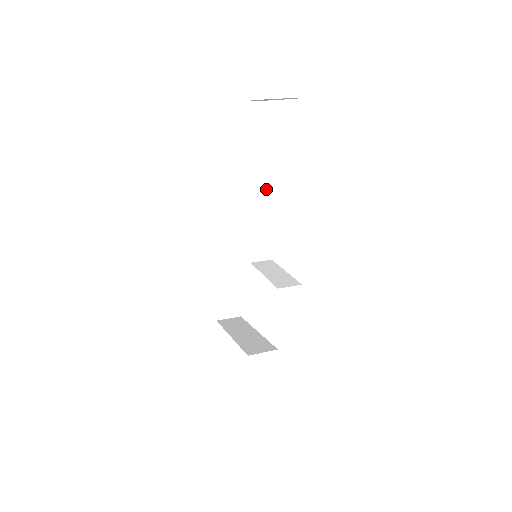
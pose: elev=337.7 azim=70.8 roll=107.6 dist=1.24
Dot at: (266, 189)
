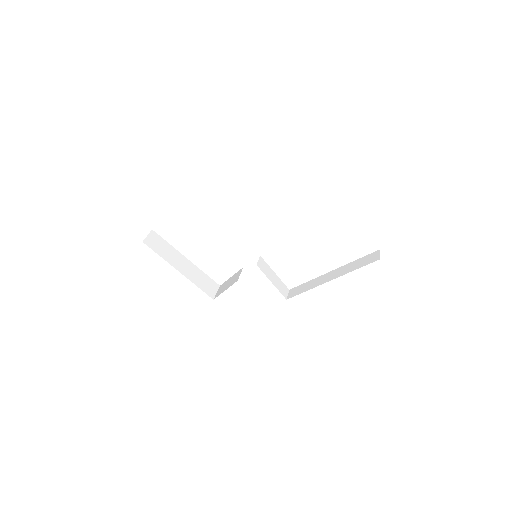
Dot at: occluded
